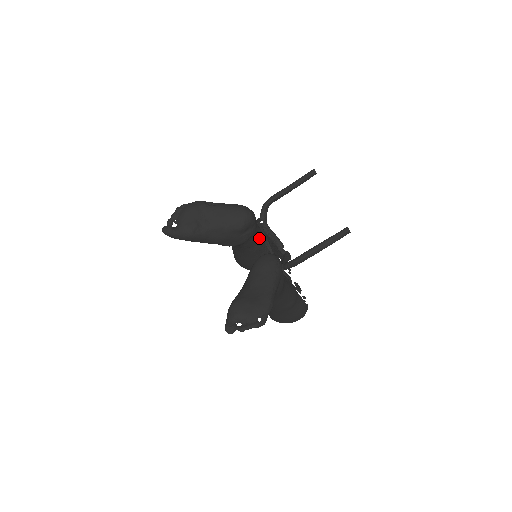
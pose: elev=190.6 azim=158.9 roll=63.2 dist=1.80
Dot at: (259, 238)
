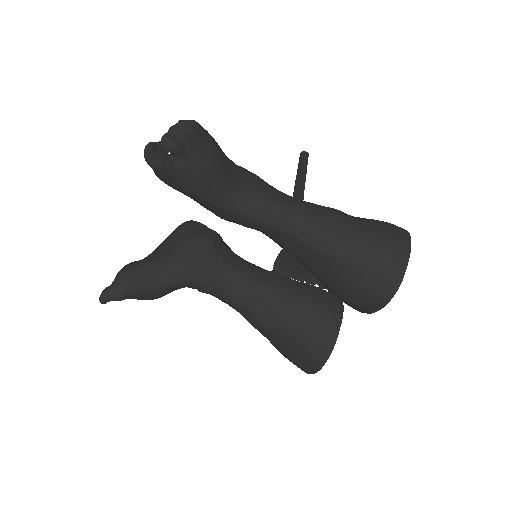
Dot at: occluded
